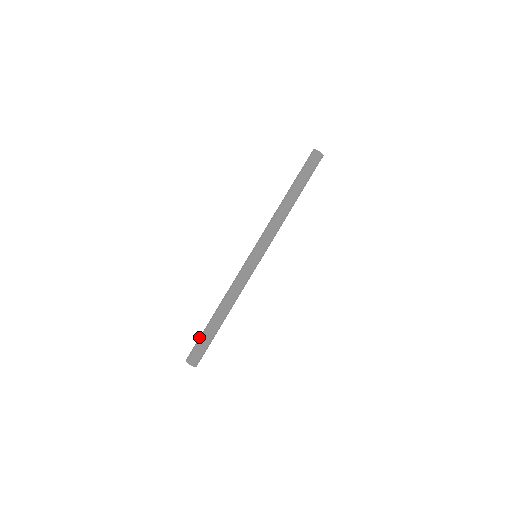
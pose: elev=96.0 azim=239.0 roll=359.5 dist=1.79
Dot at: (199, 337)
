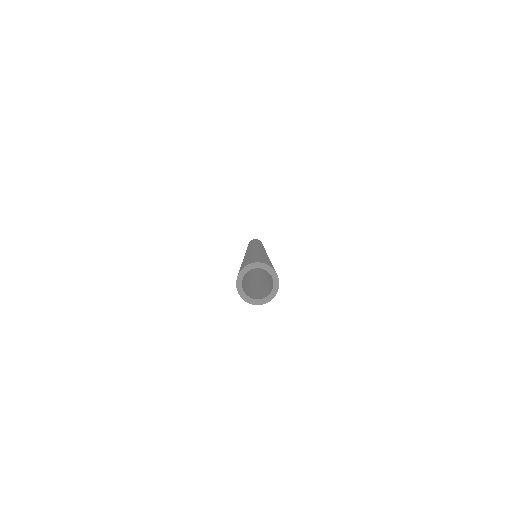
Dot at: occluded
